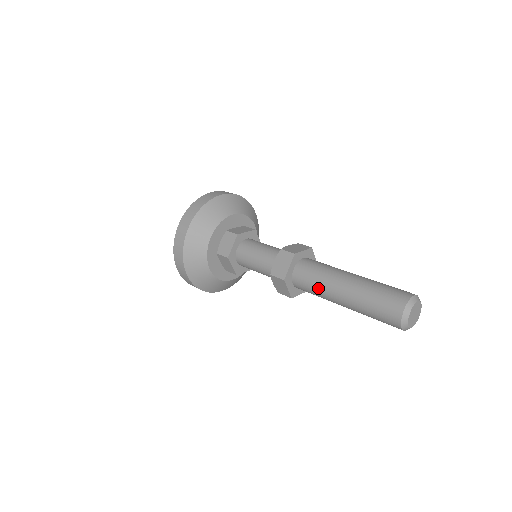
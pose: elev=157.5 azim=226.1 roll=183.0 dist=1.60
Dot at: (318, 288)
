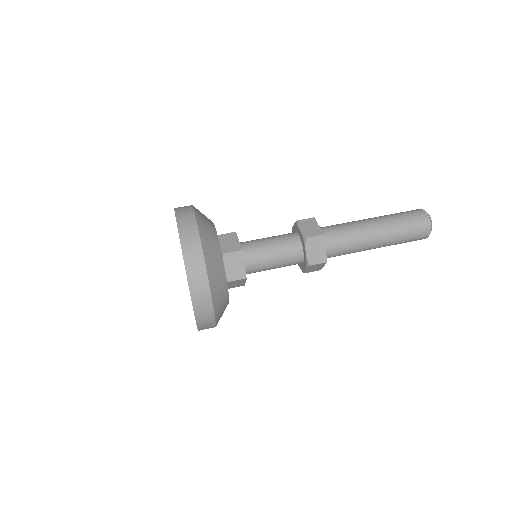
Dot at: (353, 249)
